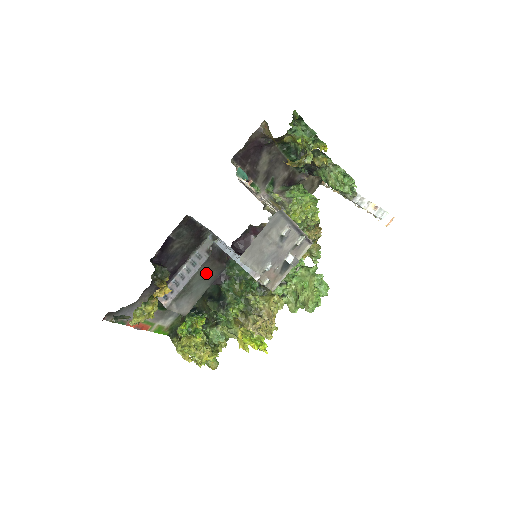
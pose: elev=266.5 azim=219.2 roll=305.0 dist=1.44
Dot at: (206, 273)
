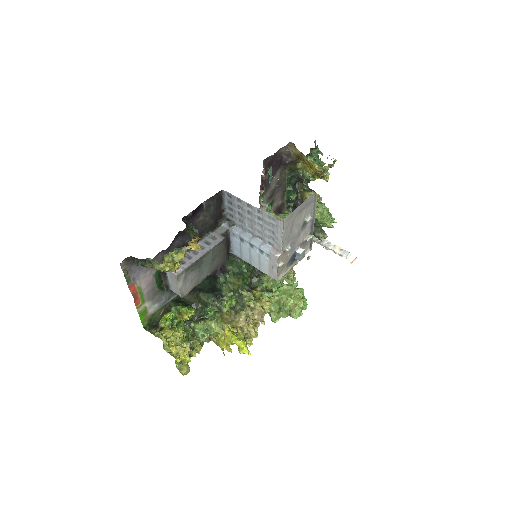
Dot at: (215, 256)
